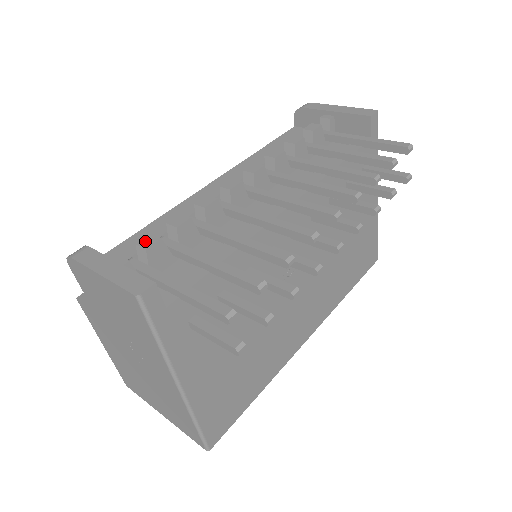
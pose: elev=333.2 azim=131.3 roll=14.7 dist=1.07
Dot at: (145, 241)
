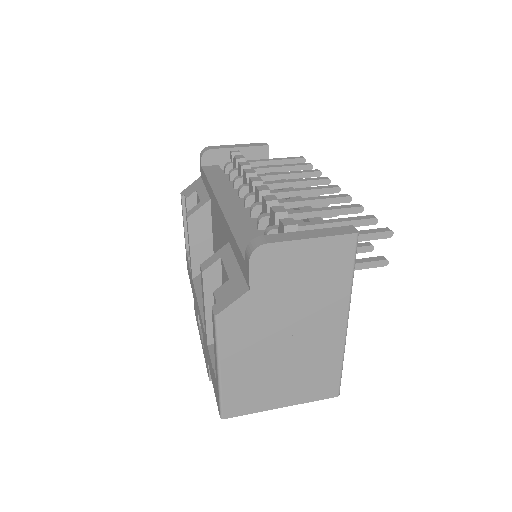
Dot at: (286, 222)
